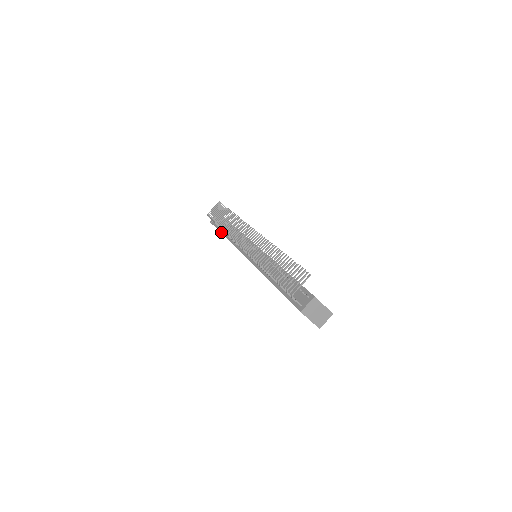
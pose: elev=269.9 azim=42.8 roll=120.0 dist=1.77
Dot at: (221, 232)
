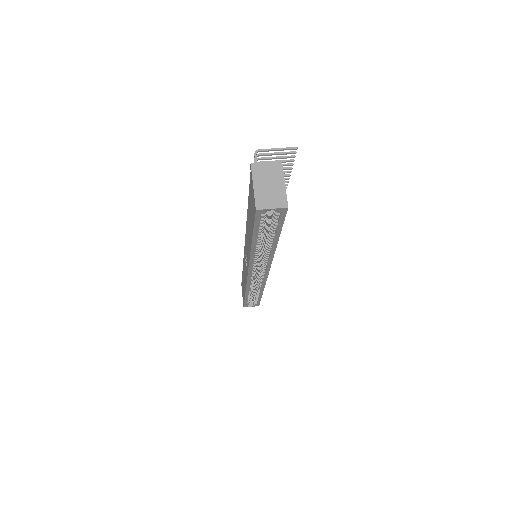
Dot at: occluded
